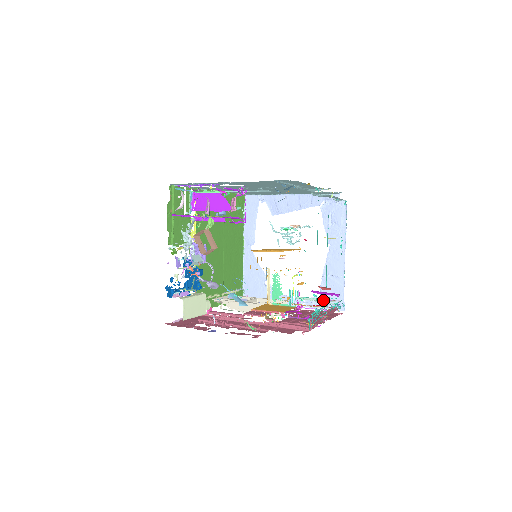
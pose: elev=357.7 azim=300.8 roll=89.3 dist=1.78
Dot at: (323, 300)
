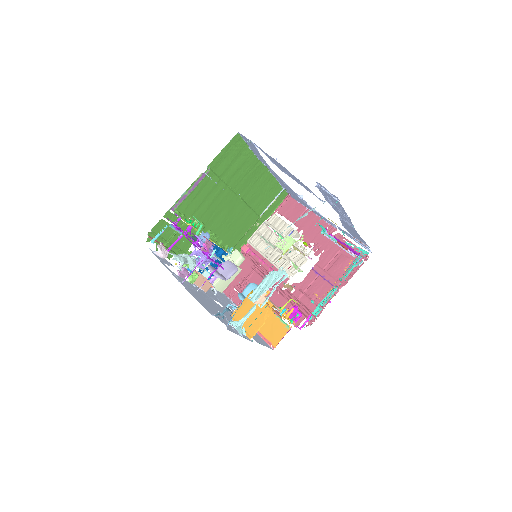
Dot at: occluded
